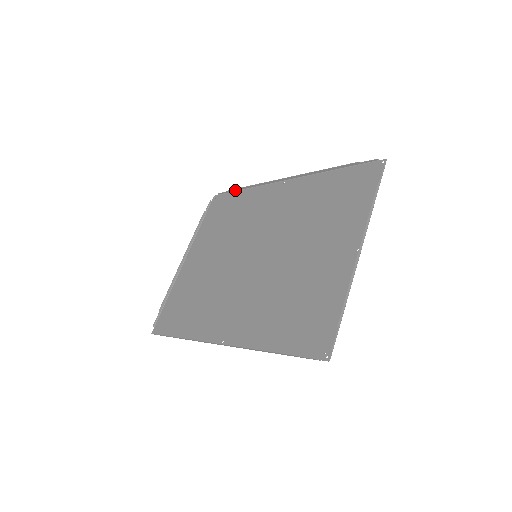
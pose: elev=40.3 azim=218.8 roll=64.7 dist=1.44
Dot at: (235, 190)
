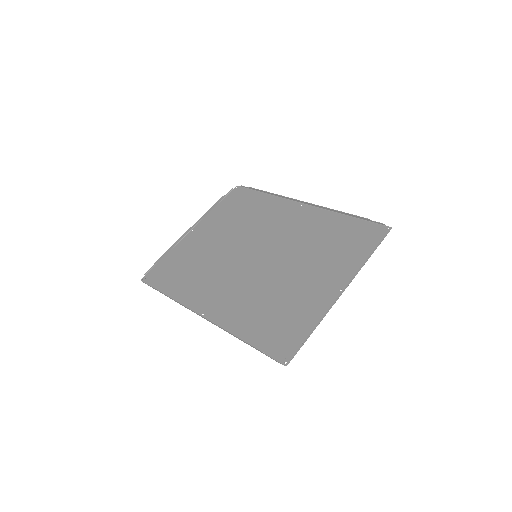
Dot at: (257, 190)
